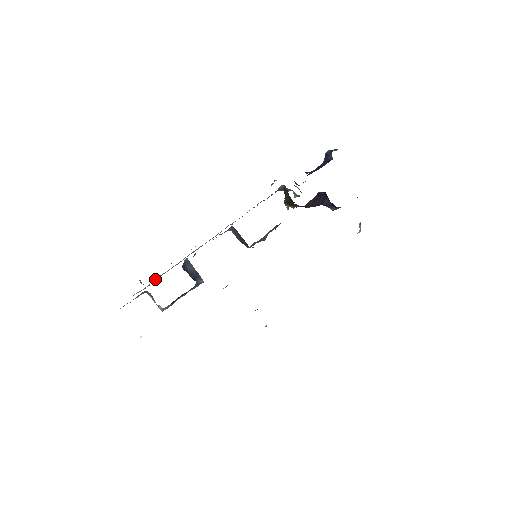
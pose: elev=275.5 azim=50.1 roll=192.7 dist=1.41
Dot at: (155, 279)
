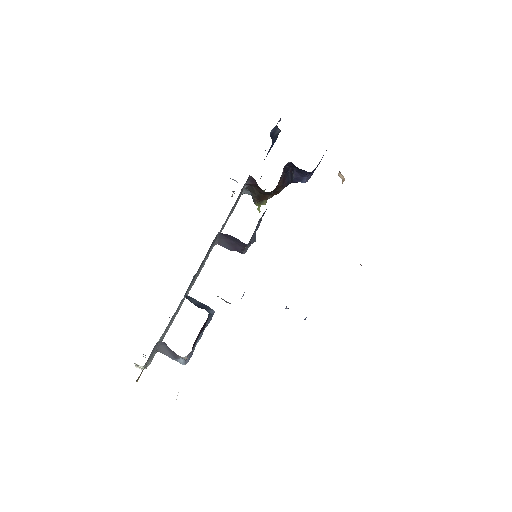
Dot at: (160, 337)
